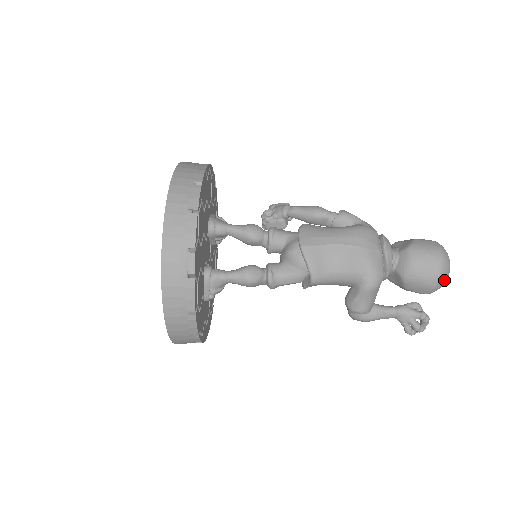
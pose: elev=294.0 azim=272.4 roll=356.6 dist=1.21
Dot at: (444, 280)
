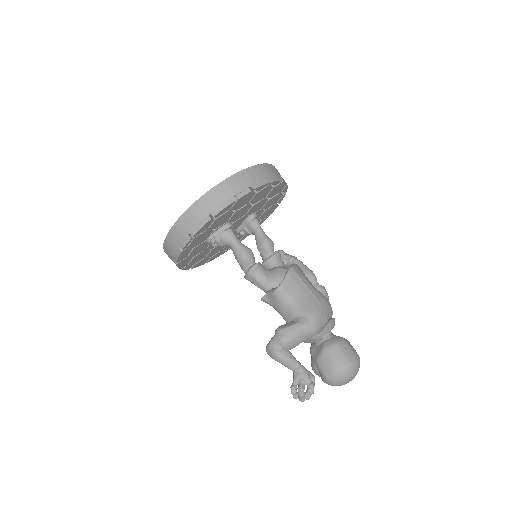
Dot at: (345, 377)
